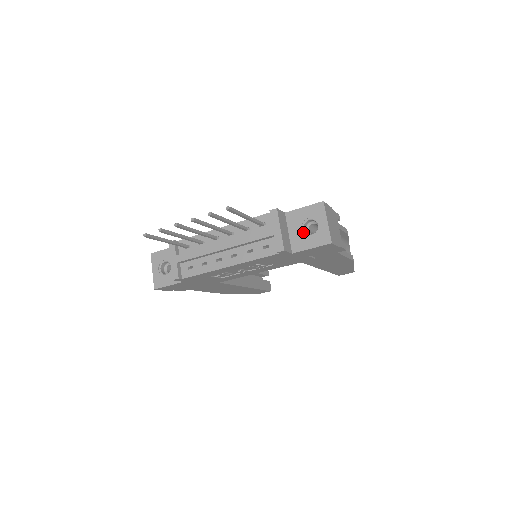
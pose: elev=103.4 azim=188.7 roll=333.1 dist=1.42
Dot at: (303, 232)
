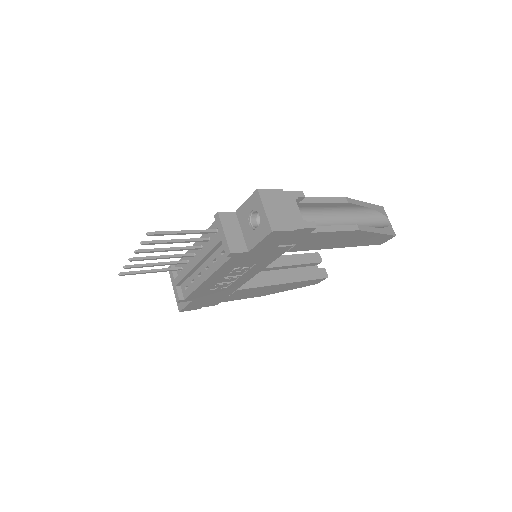
Dot at: (251, 227)
